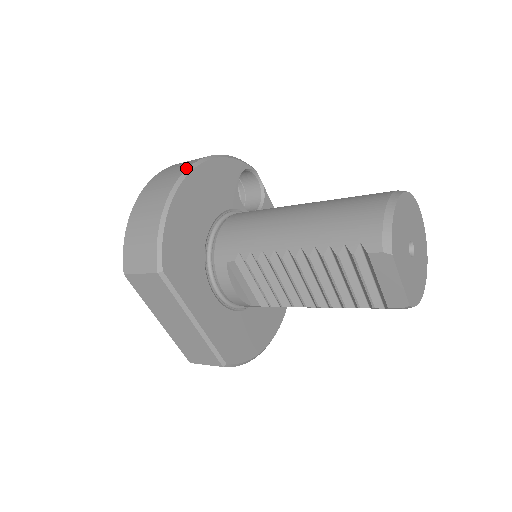
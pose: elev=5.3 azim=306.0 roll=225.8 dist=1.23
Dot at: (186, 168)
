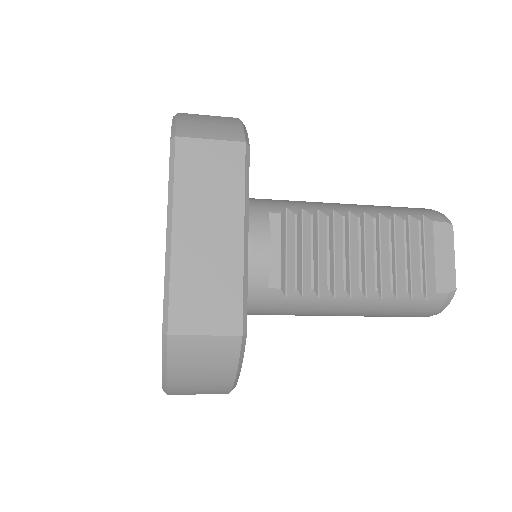
Dot at: occluded
